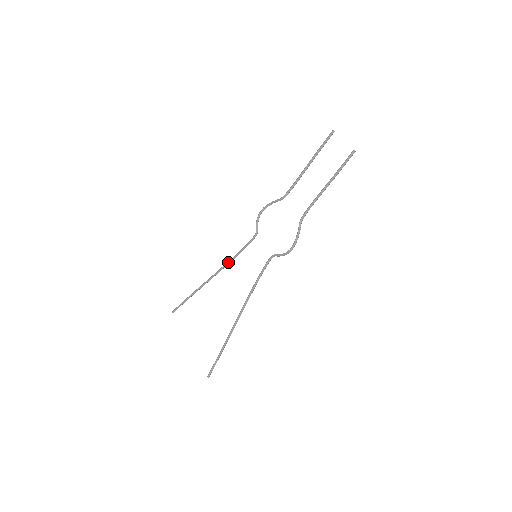
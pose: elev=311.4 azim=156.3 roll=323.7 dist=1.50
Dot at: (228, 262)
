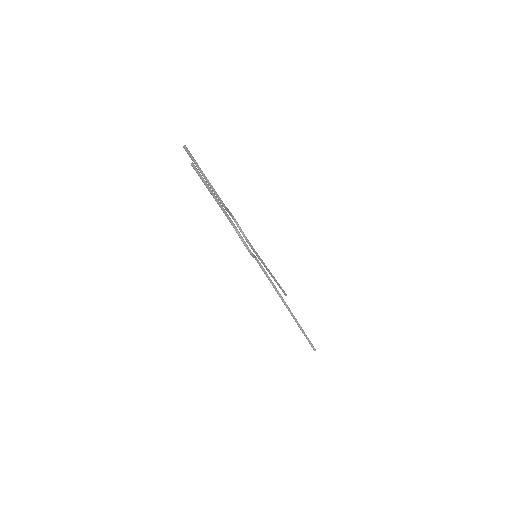
Dot at: occluded
